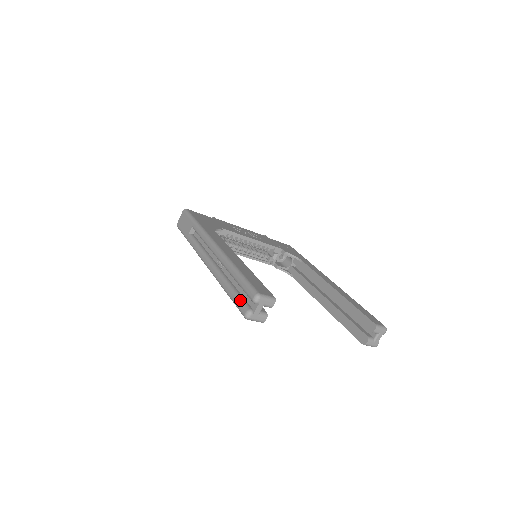
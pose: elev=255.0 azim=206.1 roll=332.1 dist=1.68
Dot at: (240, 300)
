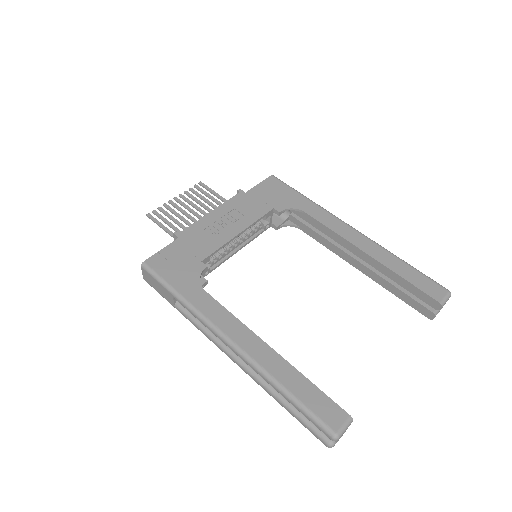
Dot at: (310, 428)
